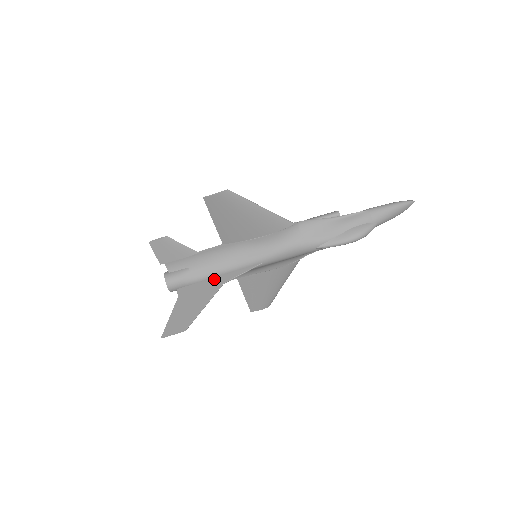
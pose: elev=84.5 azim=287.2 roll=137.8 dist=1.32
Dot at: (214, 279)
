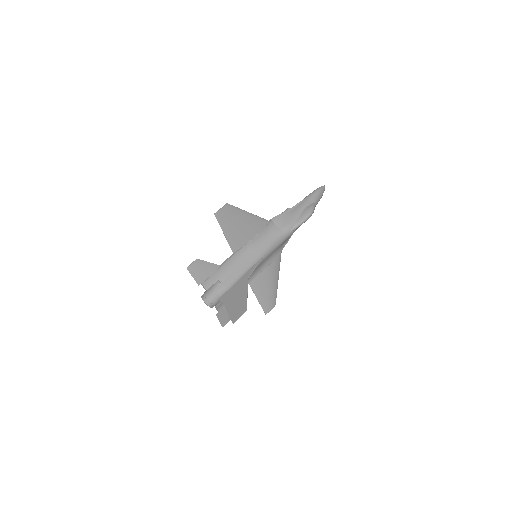
Dot at: (239, 280)
